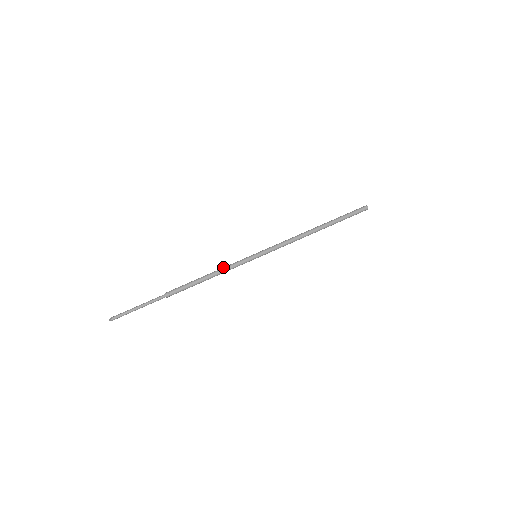
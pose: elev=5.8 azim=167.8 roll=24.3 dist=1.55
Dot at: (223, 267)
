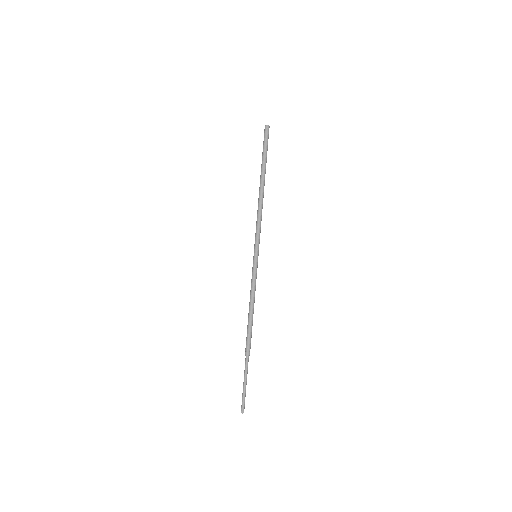
Dot at: (252, 291)
